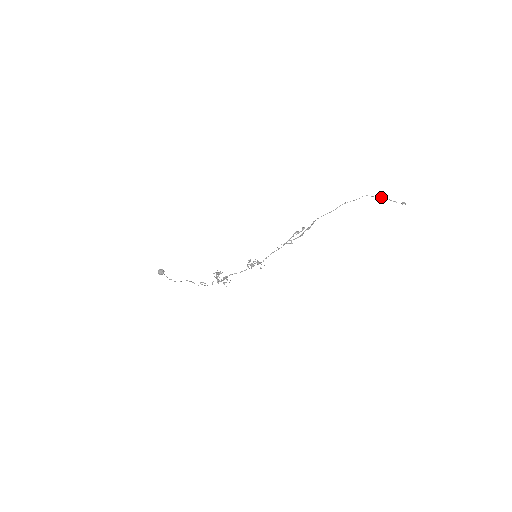
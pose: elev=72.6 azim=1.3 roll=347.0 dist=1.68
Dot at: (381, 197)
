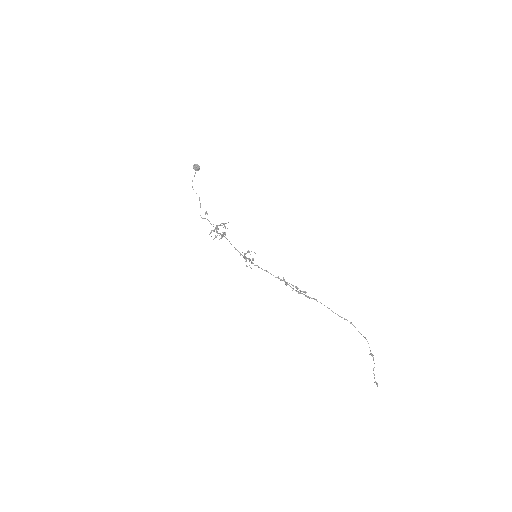
Dot at: (373, 358)
